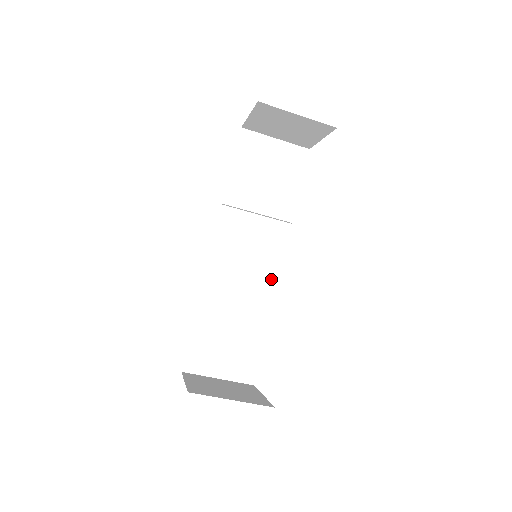
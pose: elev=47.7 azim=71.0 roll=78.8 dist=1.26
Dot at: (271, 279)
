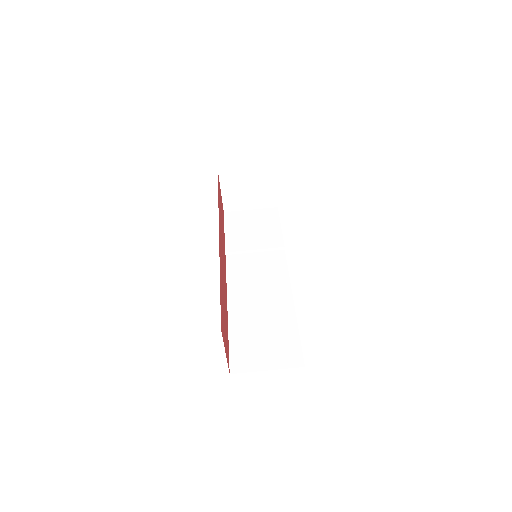
Dot at: (284, 286)
